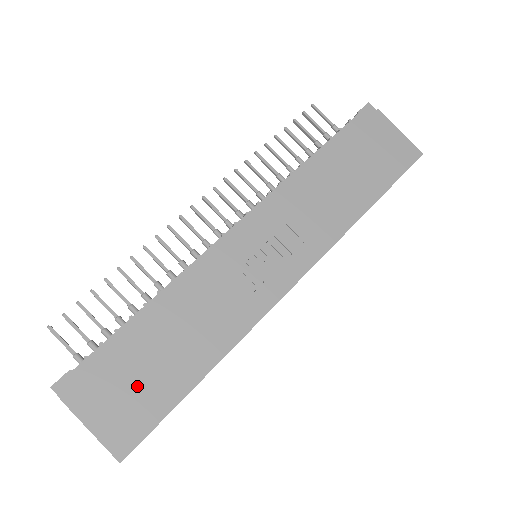
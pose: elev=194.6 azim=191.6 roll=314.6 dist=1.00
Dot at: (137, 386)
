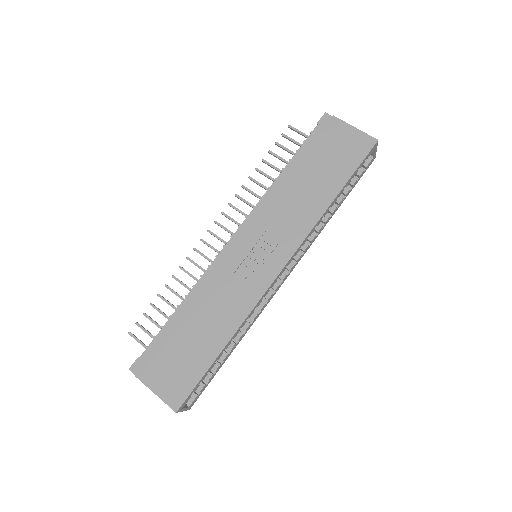
Dot at: (180, 361)
